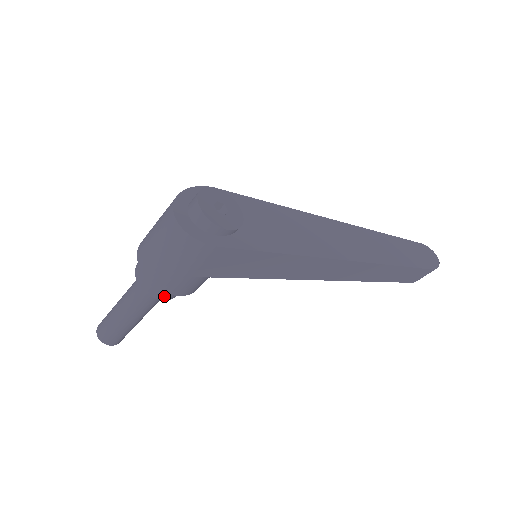
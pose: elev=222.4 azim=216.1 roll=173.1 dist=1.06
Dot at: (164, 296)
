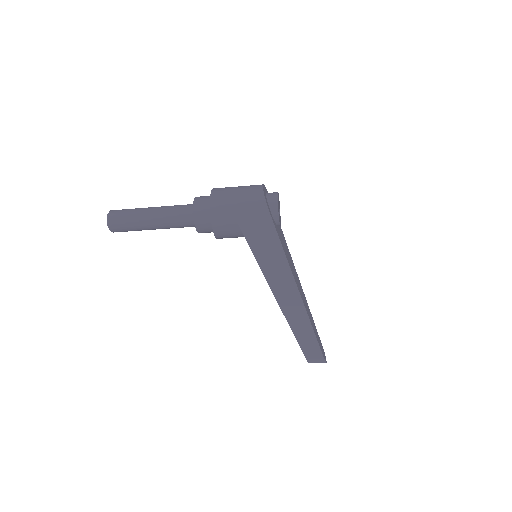
Dot at: (199, 220)
